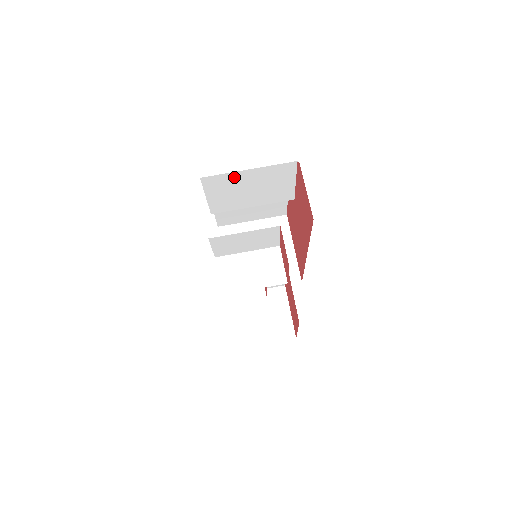
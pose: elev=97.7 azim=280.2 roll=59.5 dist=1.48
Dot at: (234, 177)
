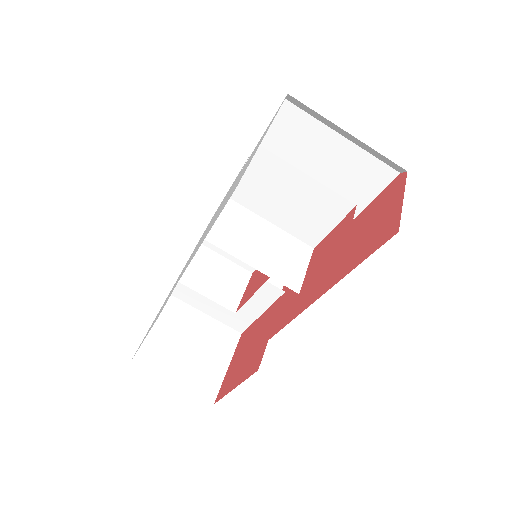
Dot at: (318, 135)
